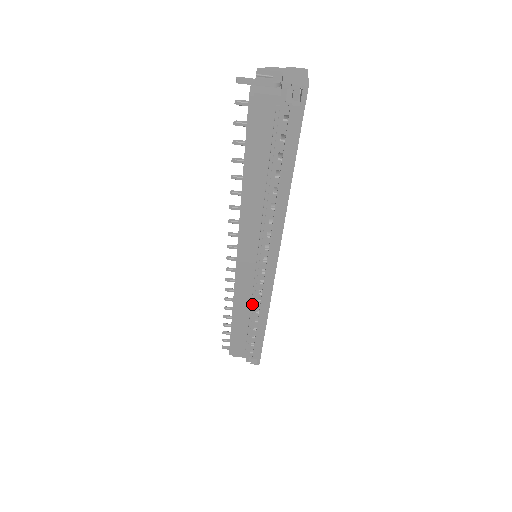
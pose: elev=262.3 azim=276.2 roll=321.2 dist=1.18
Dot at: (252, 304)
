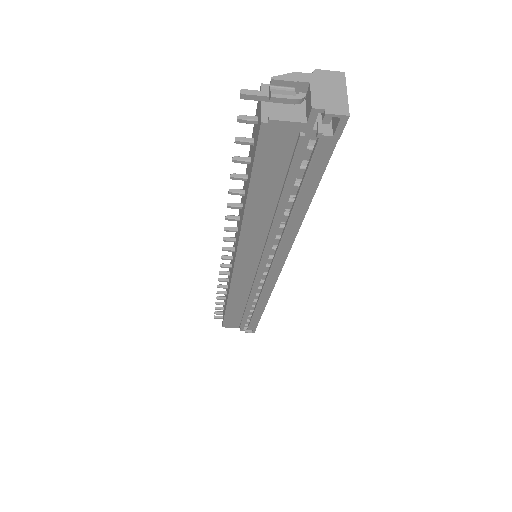
Dot at: (250, 296)
